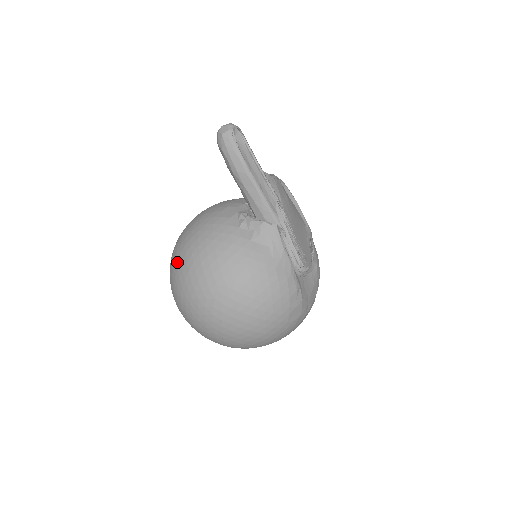
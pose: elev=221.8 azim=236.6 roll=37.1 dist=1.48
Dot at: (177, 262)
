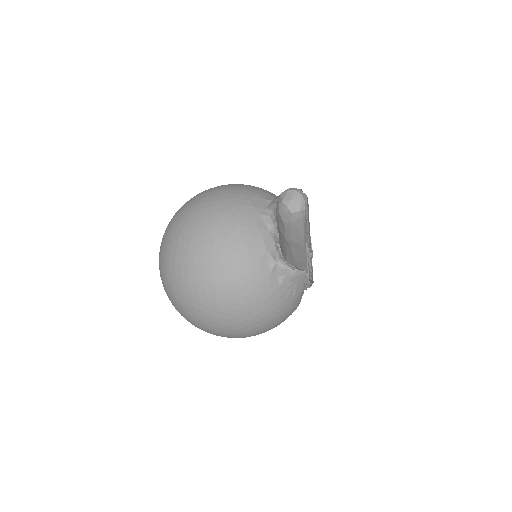
Dot at: (191, 290)
